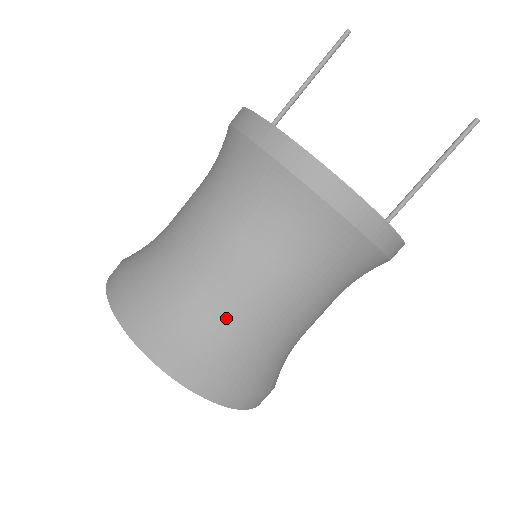
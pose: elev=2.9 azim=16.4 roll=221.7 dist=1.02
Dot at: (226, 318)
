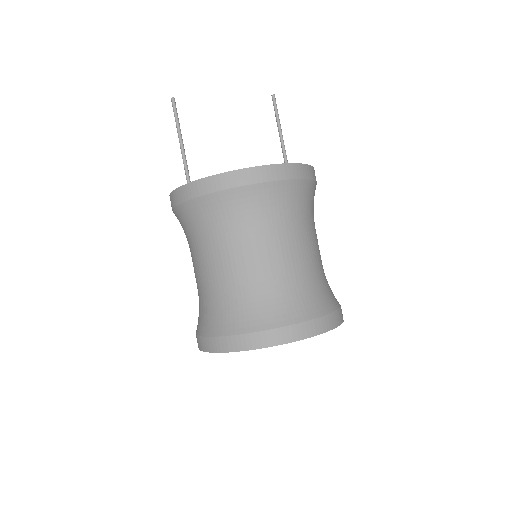
Dot at: (313, 279)
